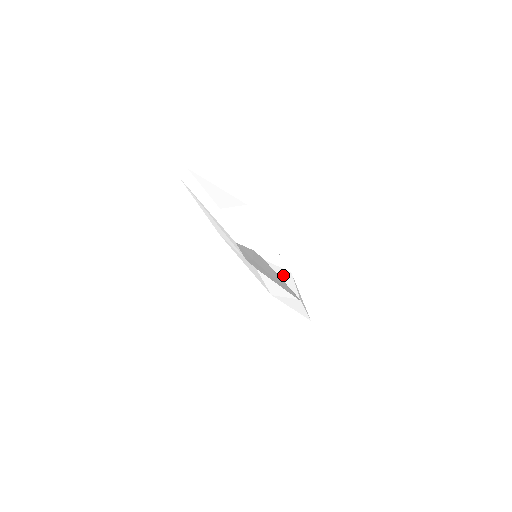
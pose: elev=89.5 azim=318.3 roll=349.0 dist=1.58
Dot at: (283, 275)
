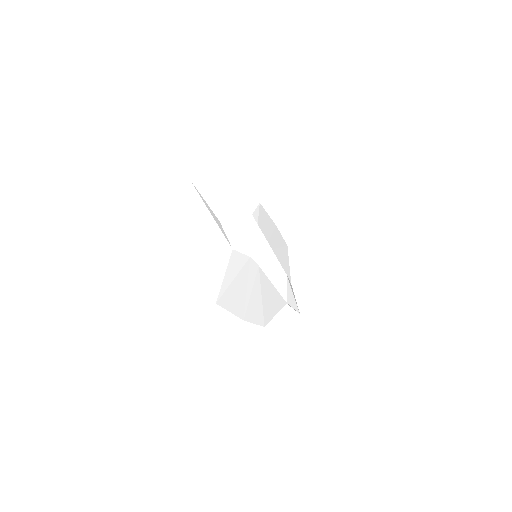
Dot at: (276, 279)
